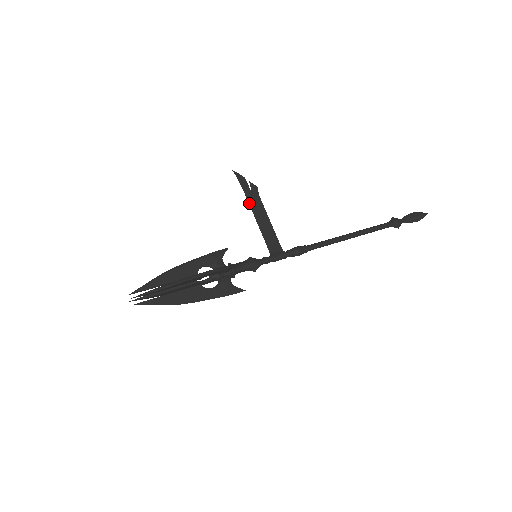
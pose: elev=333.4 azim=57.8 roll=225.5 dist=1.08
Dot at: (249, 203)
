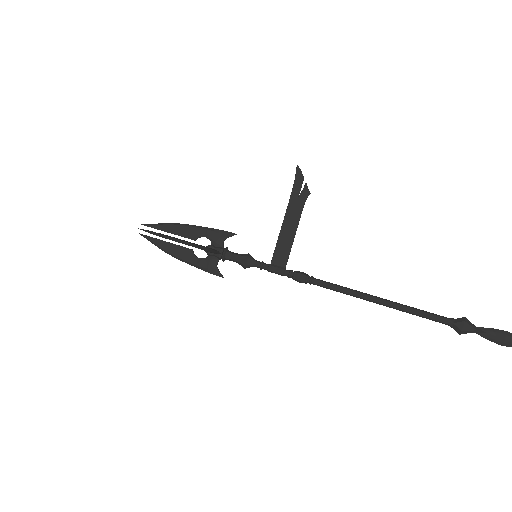
Dot at: (288, 204)
